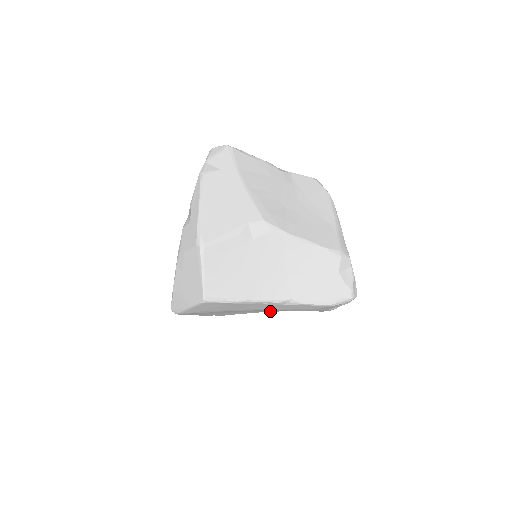
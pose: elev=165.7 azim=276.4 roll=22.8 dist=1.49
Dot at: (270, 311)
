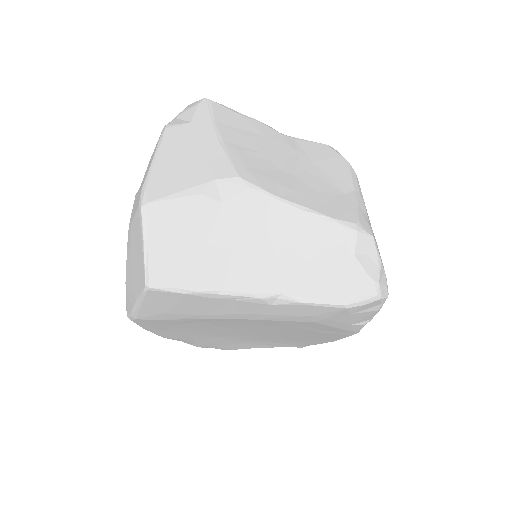
Dot at: (289, 345)
